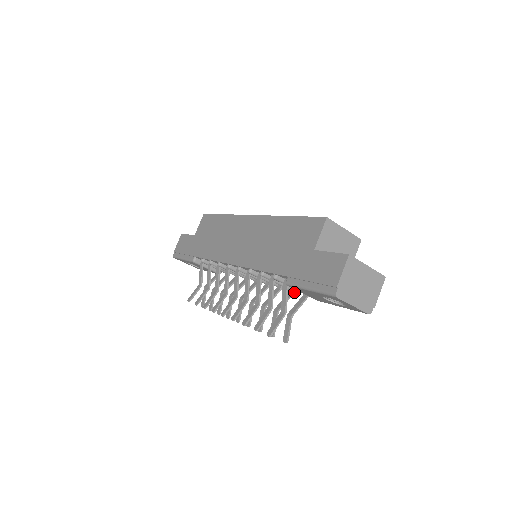
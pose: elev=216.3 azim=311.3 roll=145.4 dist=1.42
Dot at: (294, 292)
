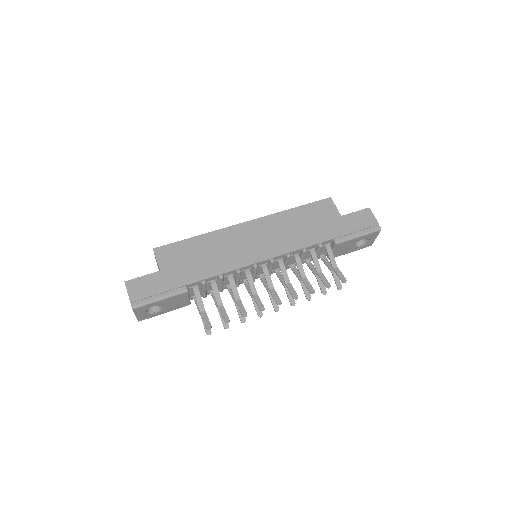
Dot at: (311, 263)
